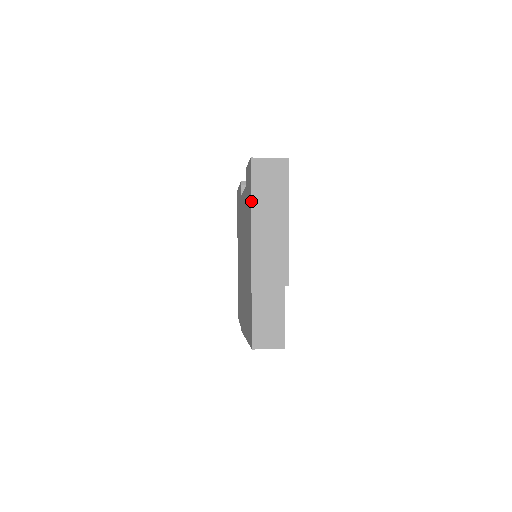
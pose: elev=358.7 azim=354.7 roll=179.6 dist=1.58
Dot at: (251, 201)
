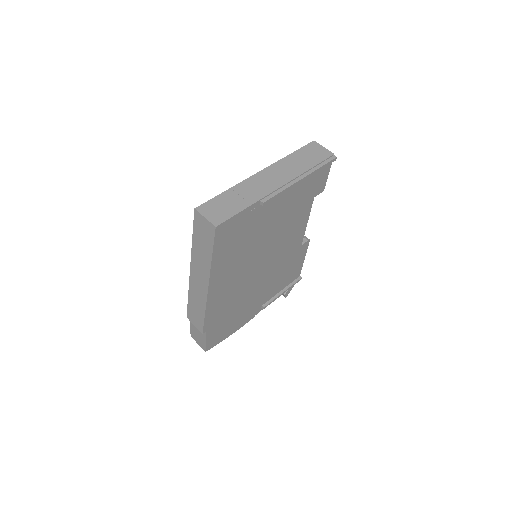
Dot at: (291, 154)
